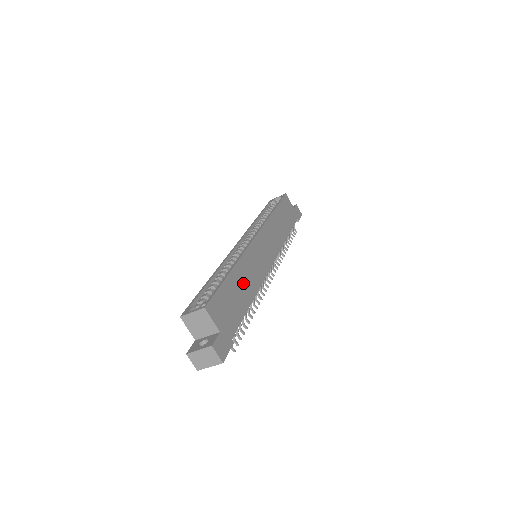
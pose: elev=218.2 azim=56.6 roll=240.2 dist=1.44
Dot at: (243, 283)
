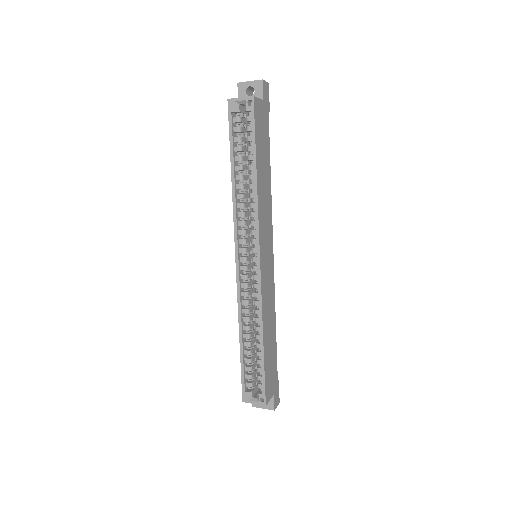
Dot at: (269, 331)
